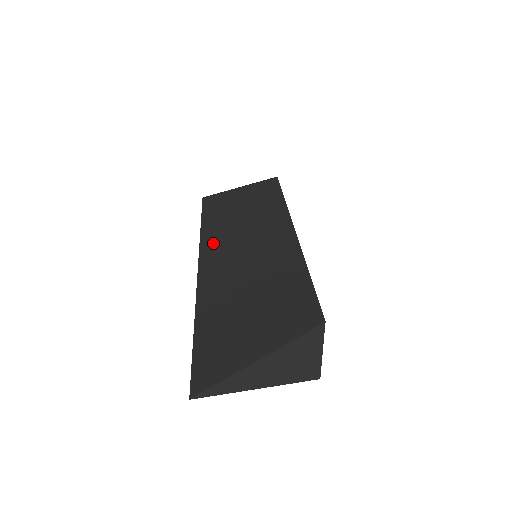
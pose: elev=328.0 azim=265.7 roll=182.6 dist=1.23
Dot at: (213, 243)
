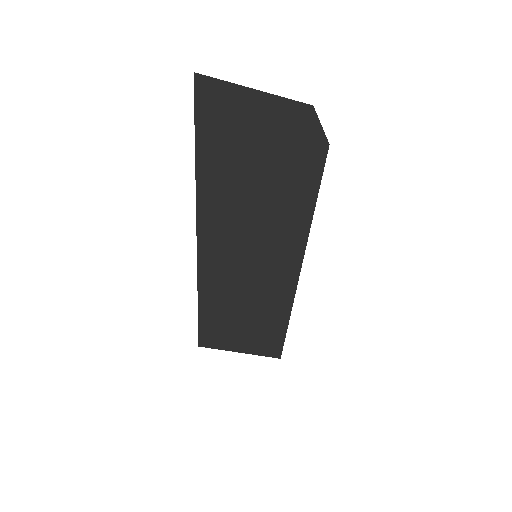
Dot at: occluded
